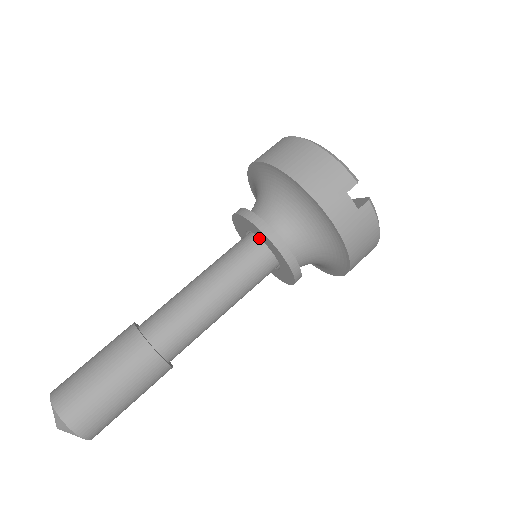
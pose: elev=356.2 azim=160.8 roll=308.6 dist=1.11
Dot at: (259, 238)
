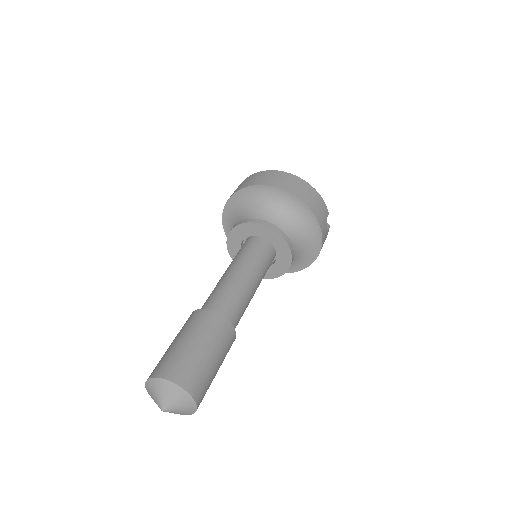
Dot at: (268, 243)
